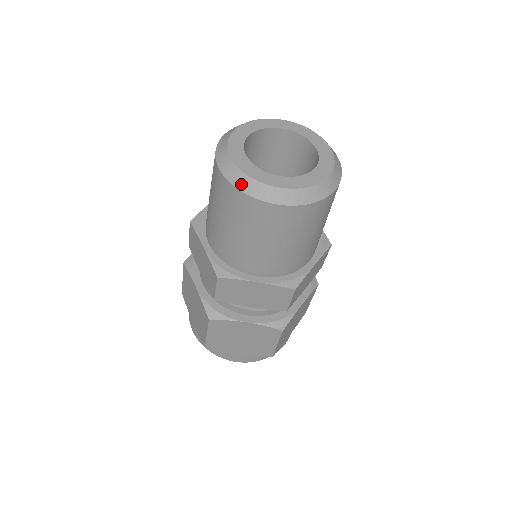
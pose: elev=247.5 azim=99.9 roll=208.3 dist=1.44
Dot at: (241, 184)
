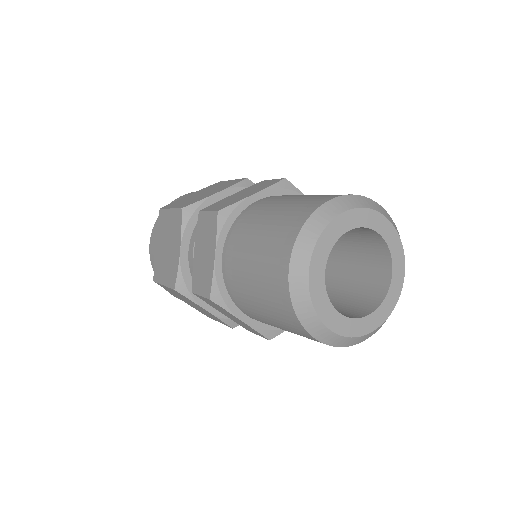
Dot at: (299, 302)
